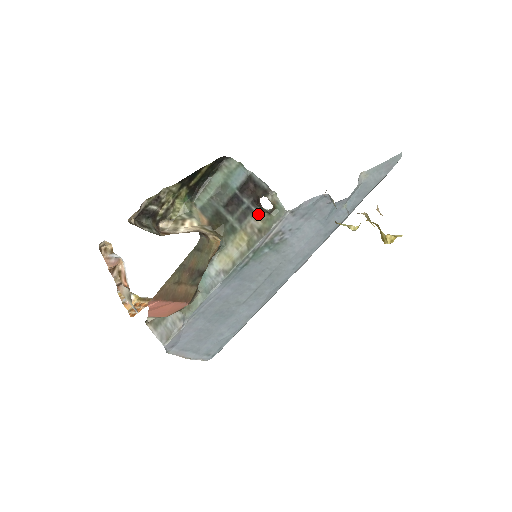
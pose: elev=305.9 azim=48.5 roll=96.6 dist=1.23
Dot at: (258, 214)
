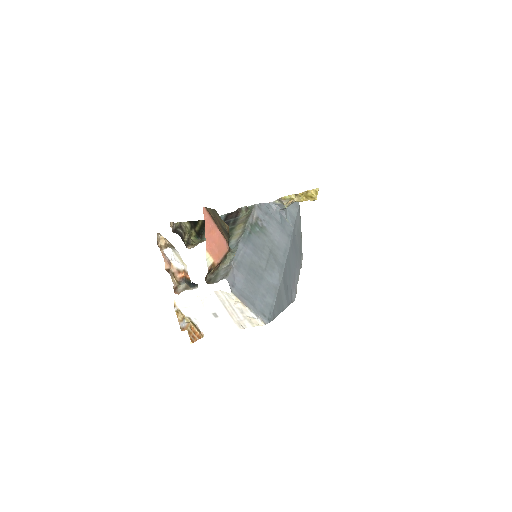
Dot at: (241, 217)
